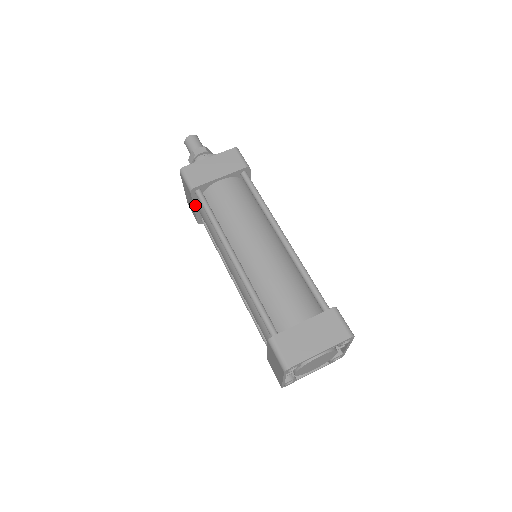
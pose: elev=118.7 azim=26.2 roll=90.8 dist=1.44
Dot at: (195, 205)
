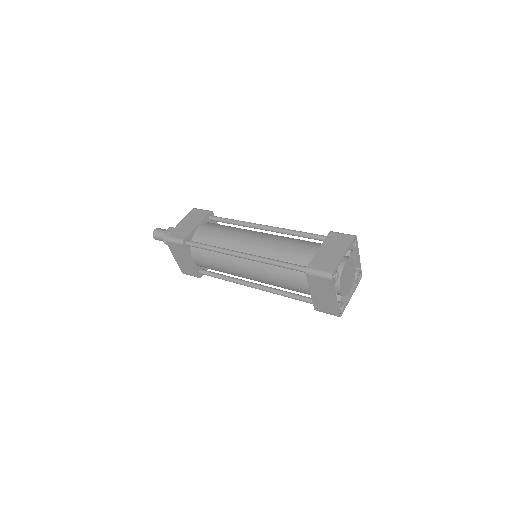
Dot at: (190, 258)
